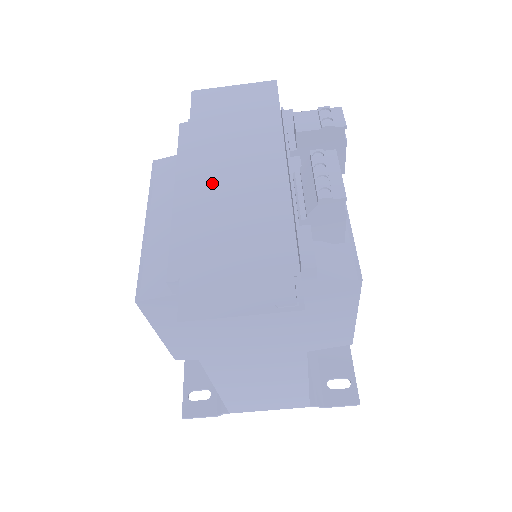
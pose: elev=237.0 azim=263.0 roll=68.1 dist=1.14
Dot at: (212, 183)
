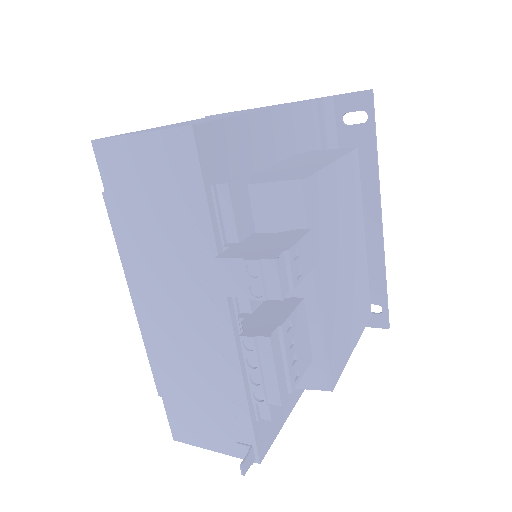
Dot at: (160, 315)
